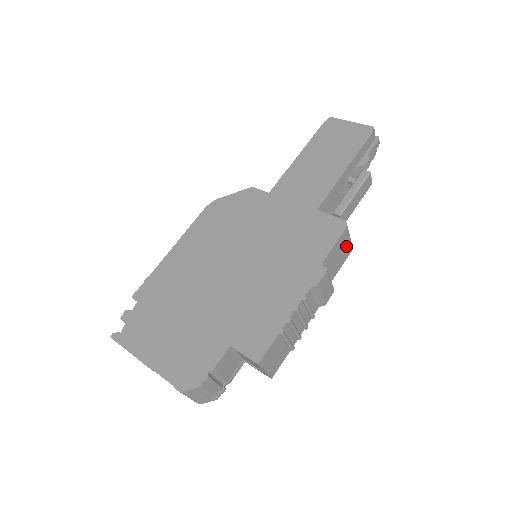
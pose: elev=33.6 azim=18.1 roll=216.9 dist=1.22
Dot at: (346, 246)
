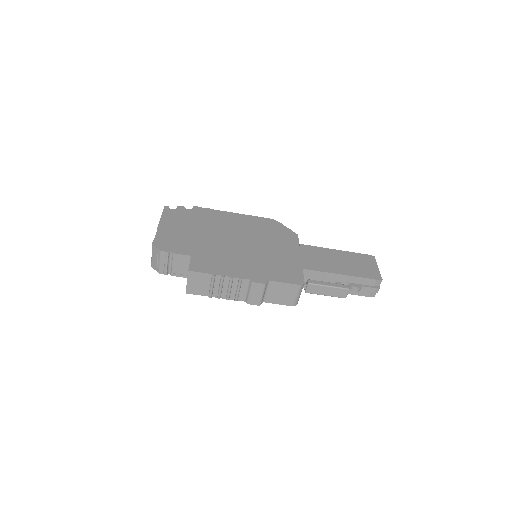
Dot at: (291, 296)
